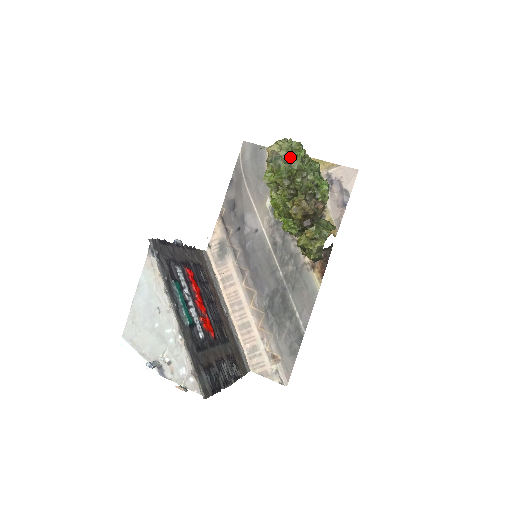
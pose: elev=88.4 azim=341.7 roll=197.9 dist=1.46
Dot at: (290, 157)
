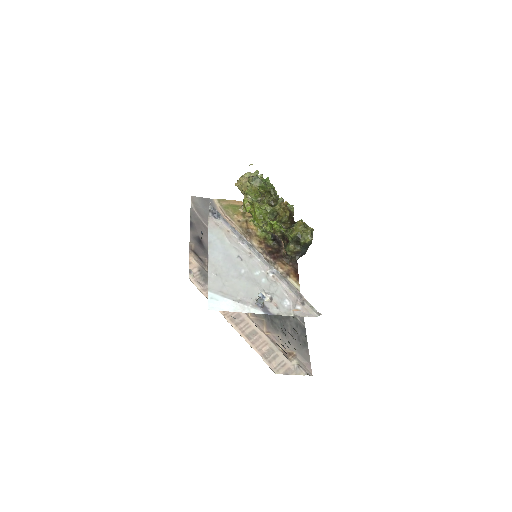
Dot at: occluded
